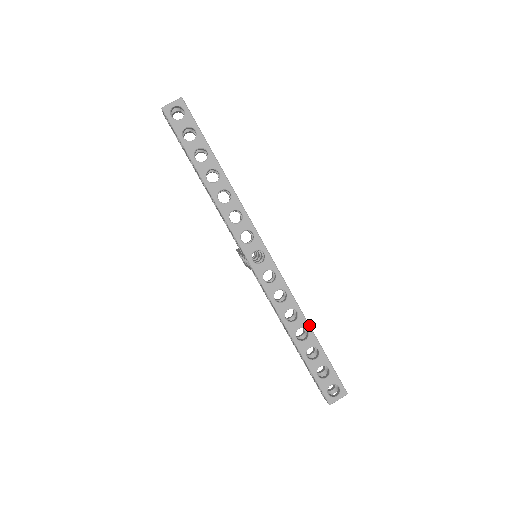
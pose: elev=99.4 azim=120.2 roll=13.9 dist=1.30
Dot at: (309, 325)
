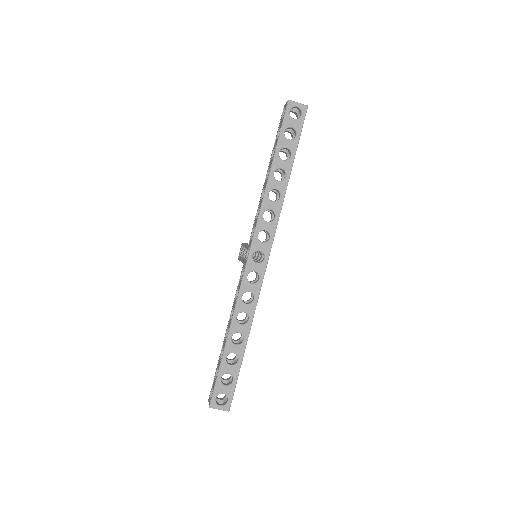
Dot at: occluded
